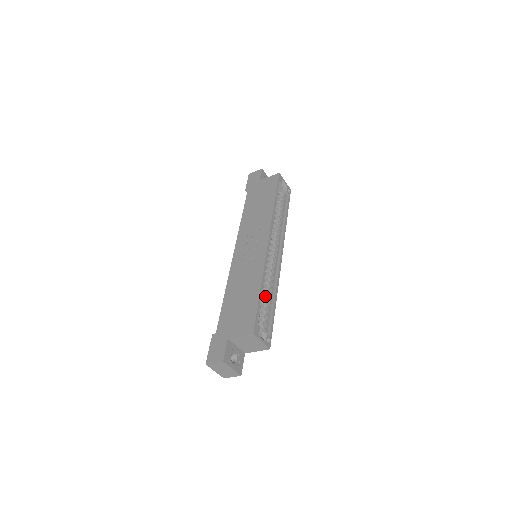
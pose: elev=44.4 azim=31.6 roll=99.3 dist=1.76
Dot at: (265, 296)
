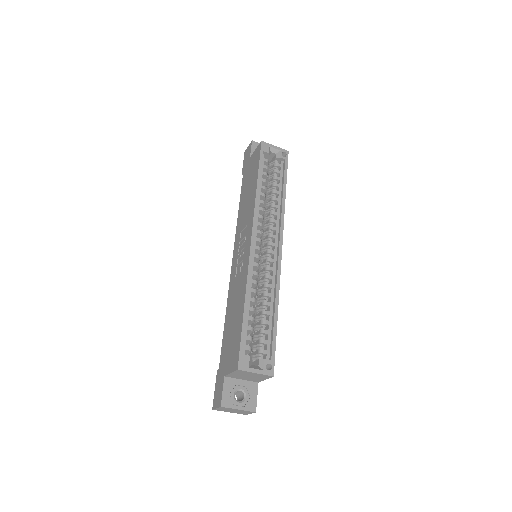
Dot at: (262, 309)
